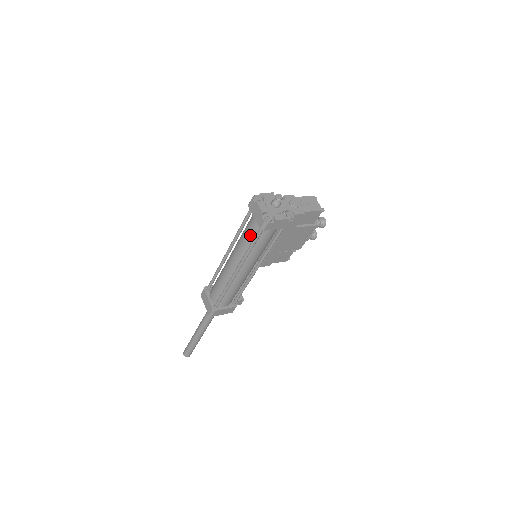
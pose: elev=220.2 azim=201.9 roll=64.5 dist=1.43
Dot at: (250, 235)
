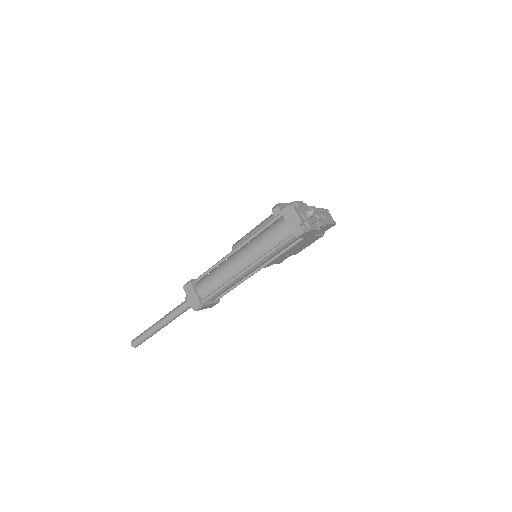
Dot at: (275, 239)
